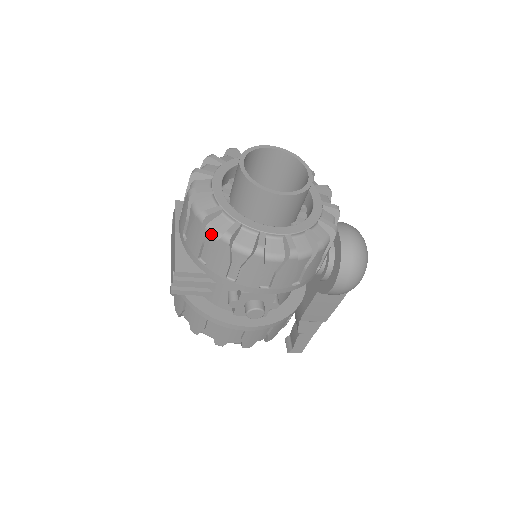
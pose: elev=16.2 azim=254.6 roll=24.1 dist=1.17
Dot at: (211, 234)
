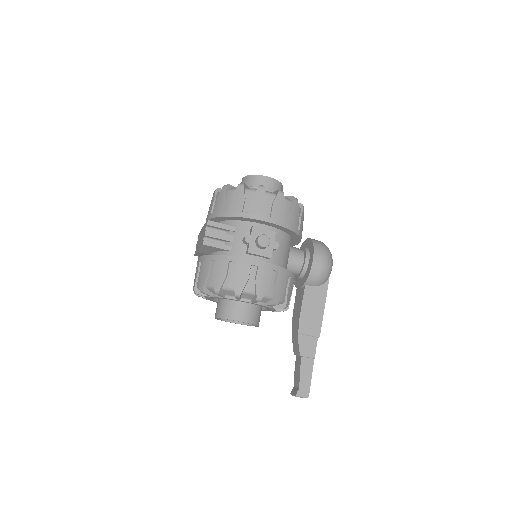
Dot at: (232, 190)
